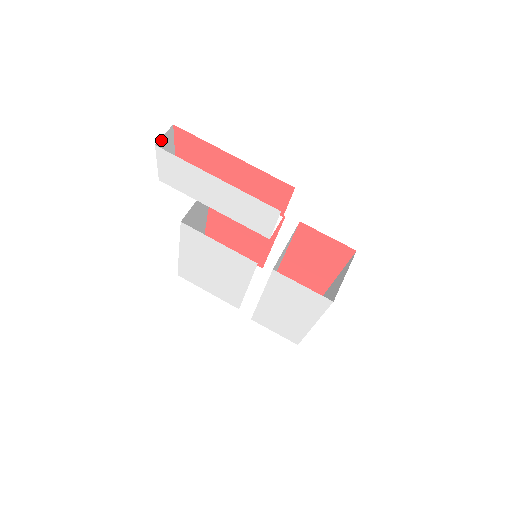
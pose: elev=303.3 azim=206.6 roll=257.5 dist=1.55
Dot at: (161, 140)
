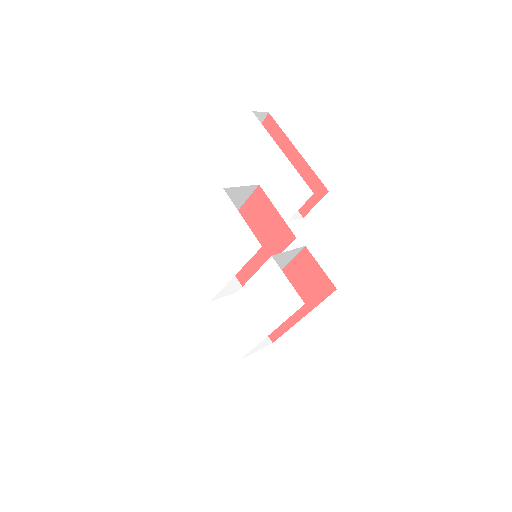
Dot at: (256, 113)
